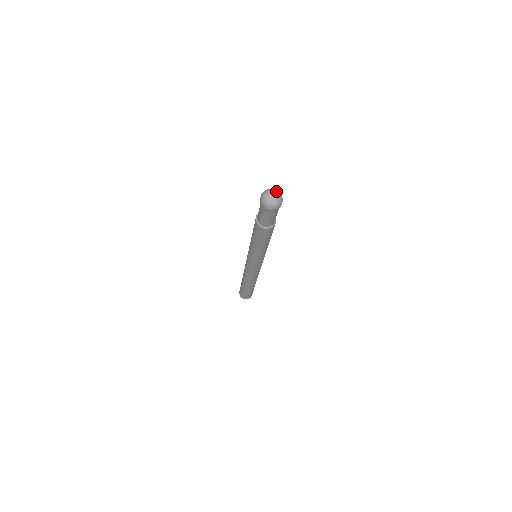
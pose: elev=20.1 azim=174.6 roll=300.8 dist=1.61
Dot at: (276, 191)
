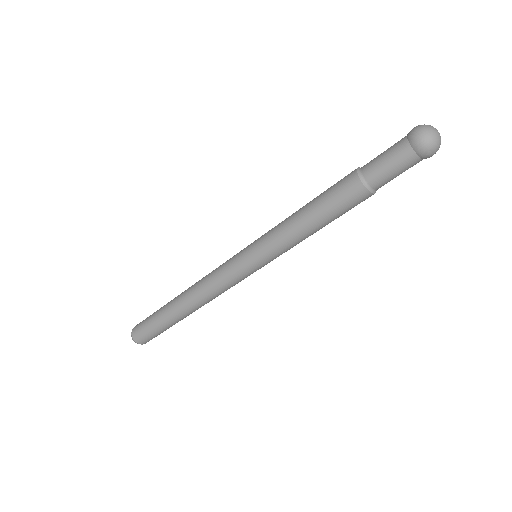
Dot at: (432, 126)
